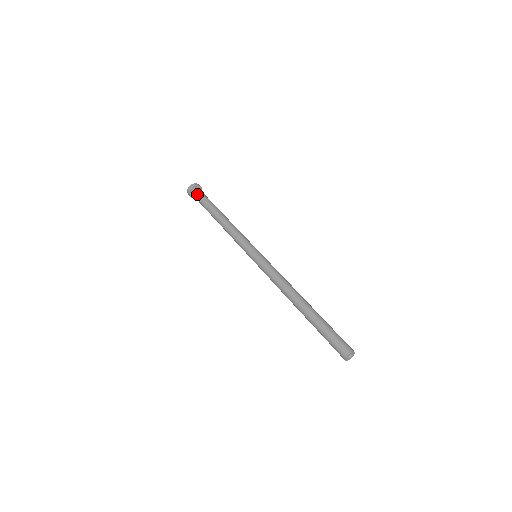
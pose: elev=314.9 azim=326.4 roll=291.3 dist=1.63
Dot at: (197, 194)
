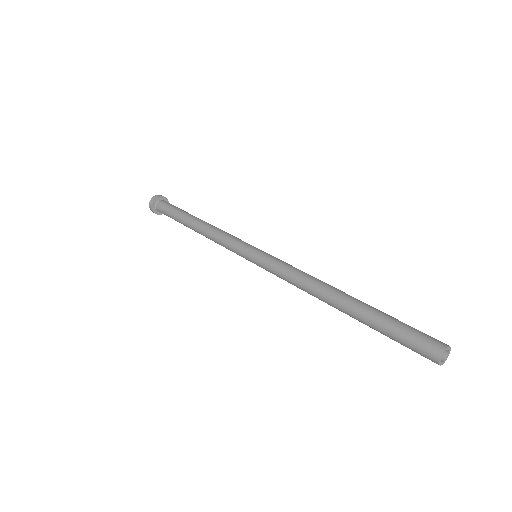
Dot at: (165, 203)
